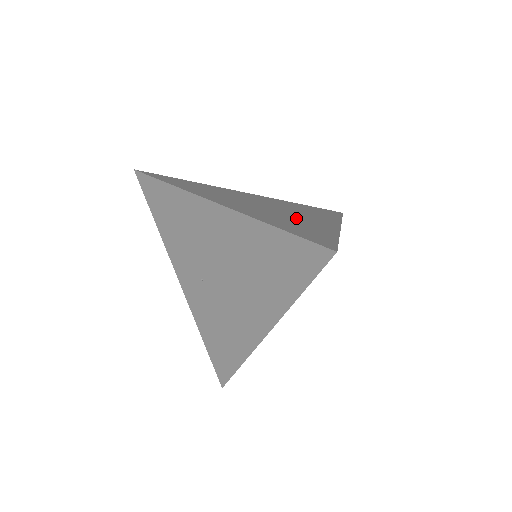
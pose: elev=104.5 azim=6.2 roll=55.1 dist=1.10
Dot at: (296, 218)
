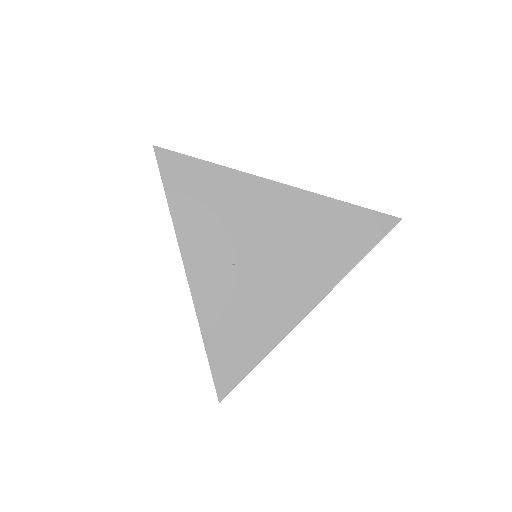
Dot at: occluded
